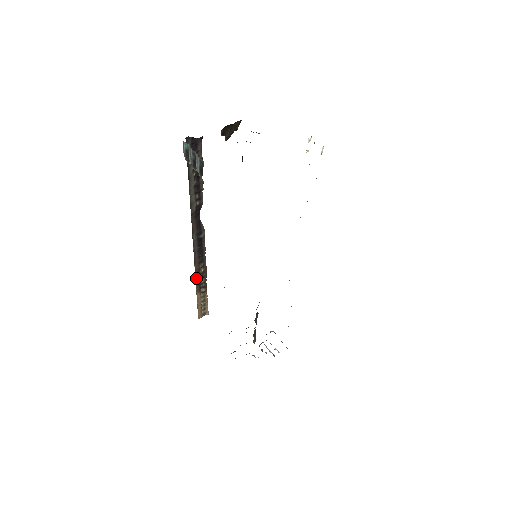
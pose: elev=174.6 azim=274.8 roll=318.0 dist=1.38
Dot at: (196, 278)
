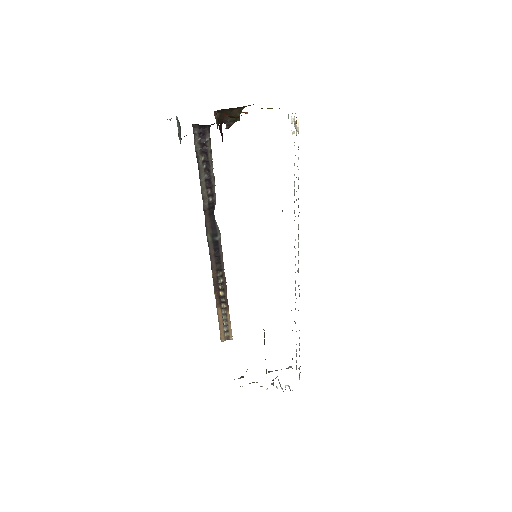
Dot at: (215, 288)
